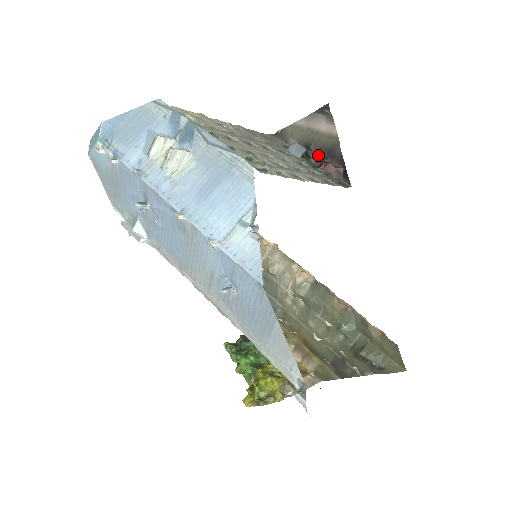
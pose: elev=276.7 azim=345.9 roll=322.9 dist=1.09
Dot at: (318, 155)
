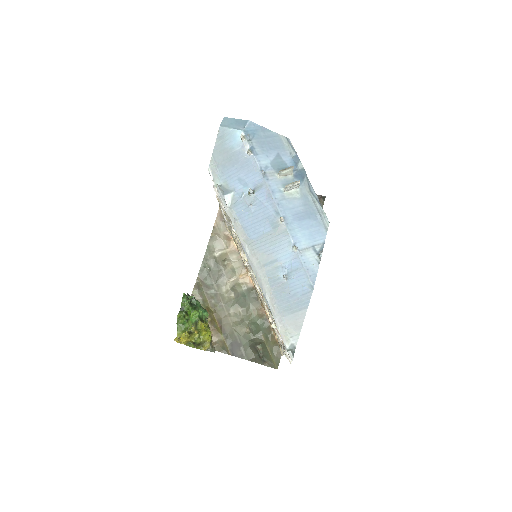
Dot at: occluded
